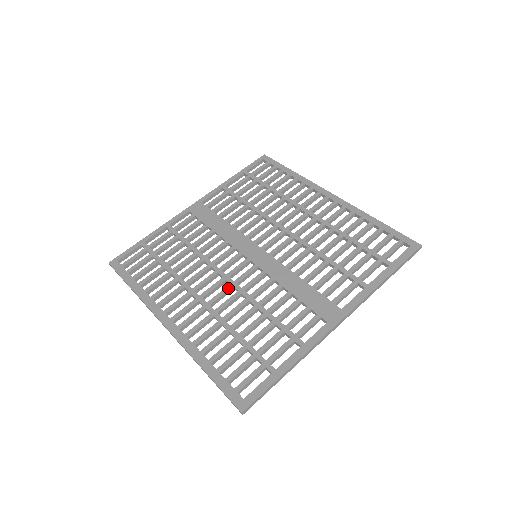
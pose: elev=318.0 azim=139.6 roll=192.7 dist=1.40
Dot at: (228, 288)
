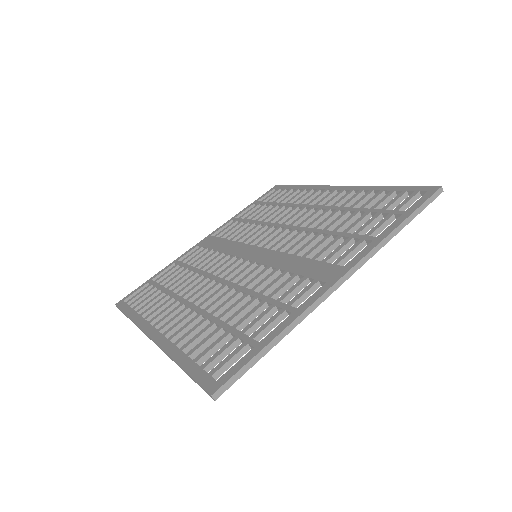
Dot at: (221, 288)
